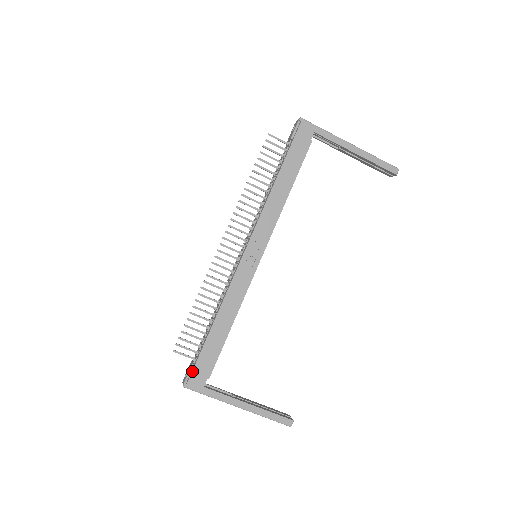
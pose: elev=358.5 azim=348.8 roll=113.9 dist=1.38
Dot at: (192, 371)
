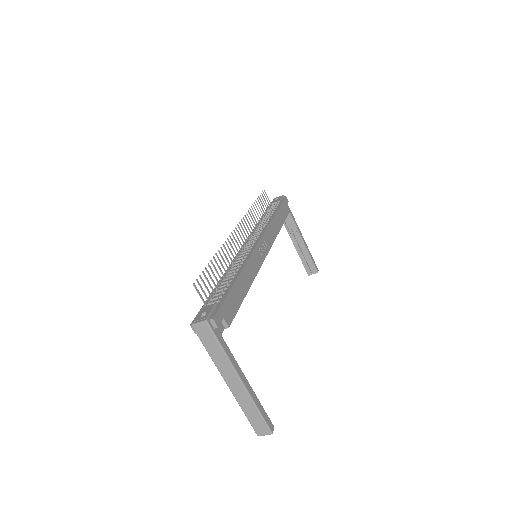
Dot at: (219, 308)
